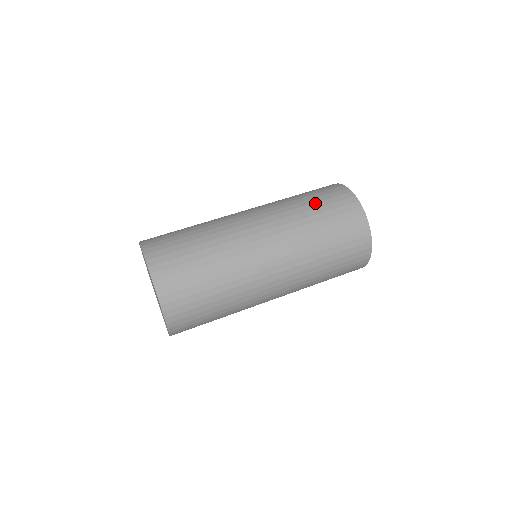
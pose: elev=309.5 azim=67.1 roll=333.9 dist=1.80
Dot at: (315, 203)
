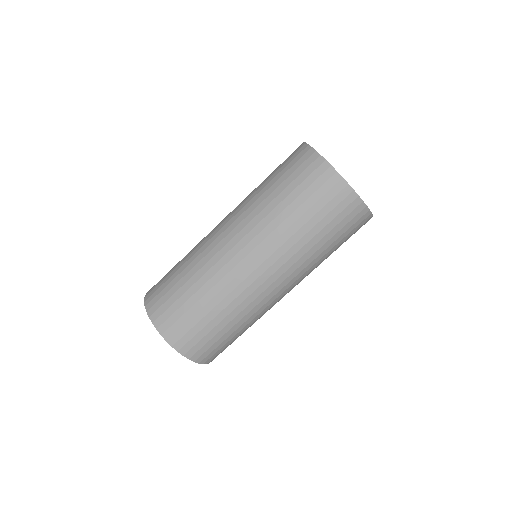
Dot at: (336, 245)
